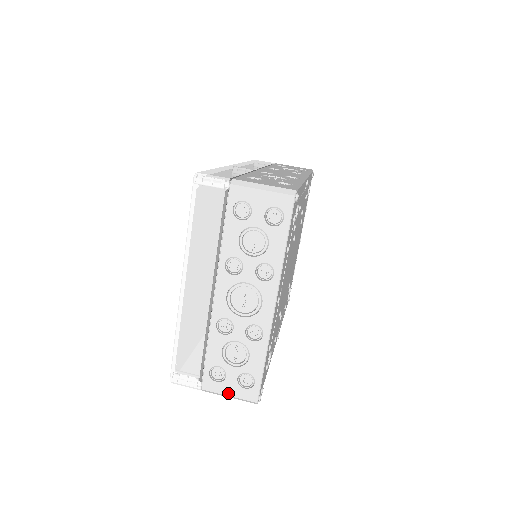
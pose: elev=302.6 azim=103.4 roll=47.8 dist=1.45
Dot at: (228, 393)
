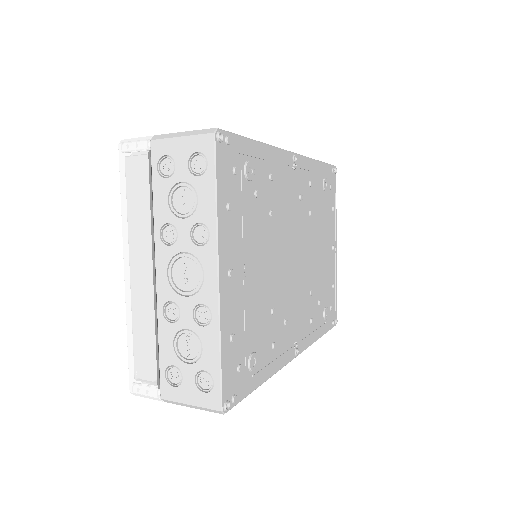
Dot at: (188, 401)
